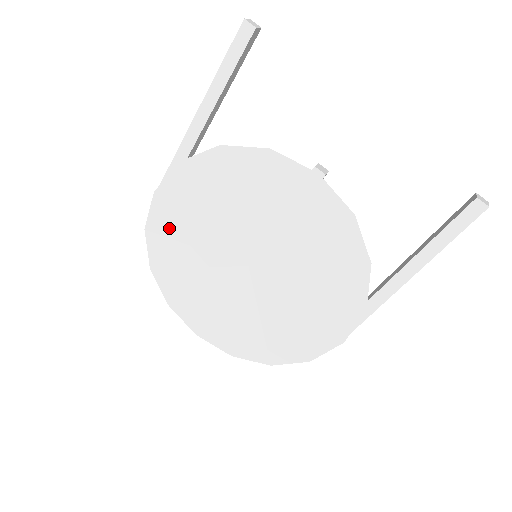
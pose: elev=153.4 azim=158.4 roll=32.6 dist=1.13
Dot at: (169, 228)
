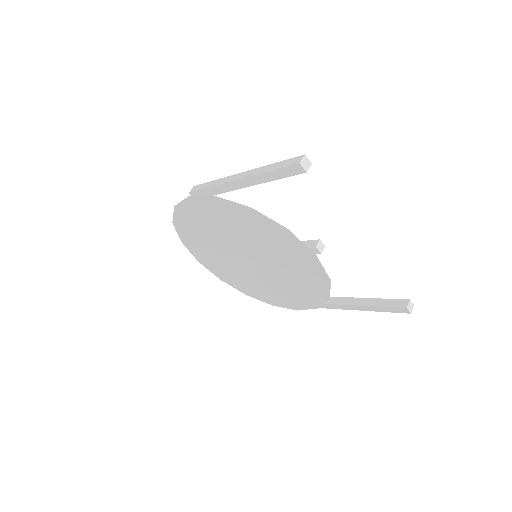
Dot at: (195, 216)
